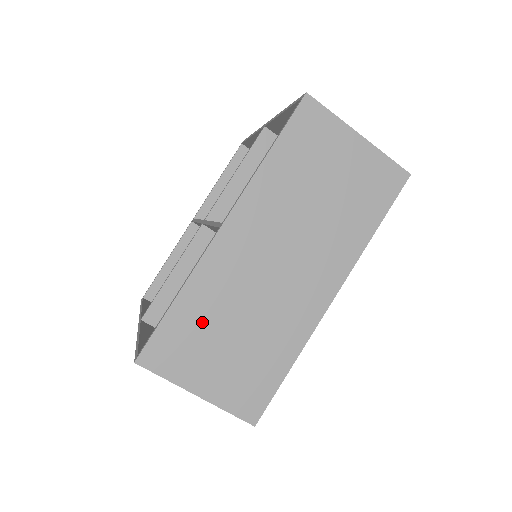
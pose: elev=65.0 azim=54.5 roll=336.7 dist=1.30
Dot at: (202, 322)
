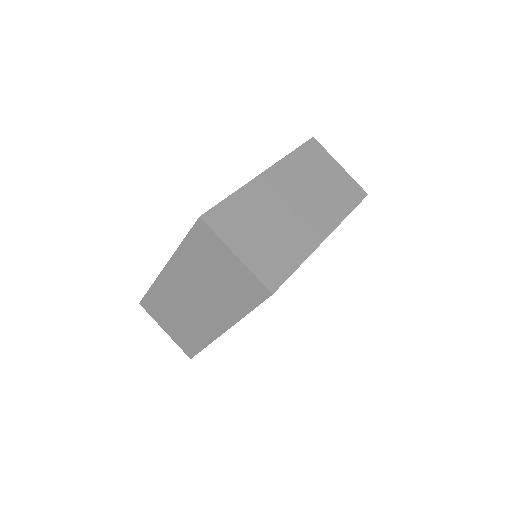
Dot at: (246, 213)
